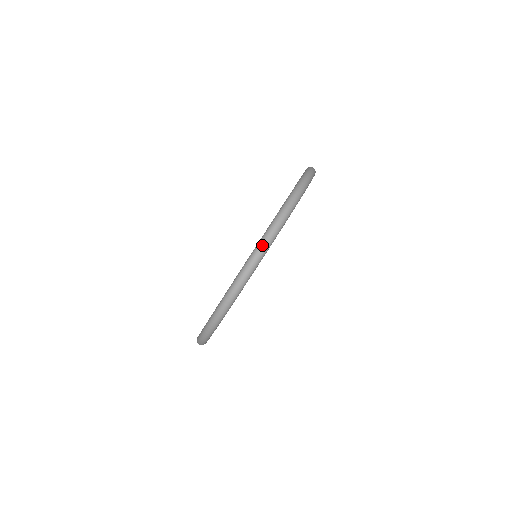
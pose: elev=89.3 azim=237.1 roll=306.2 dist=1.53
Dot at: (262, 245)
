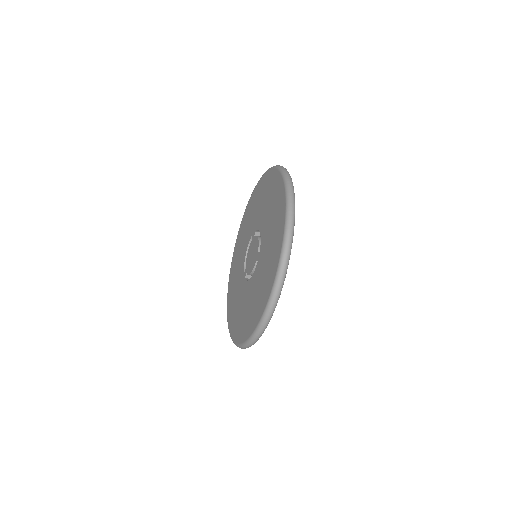
Dot at: (284, 263)
